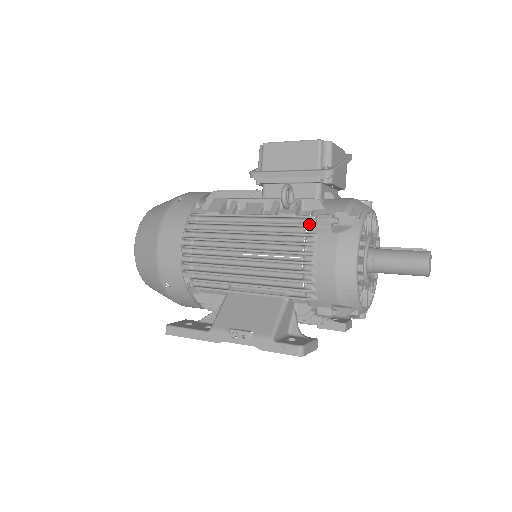
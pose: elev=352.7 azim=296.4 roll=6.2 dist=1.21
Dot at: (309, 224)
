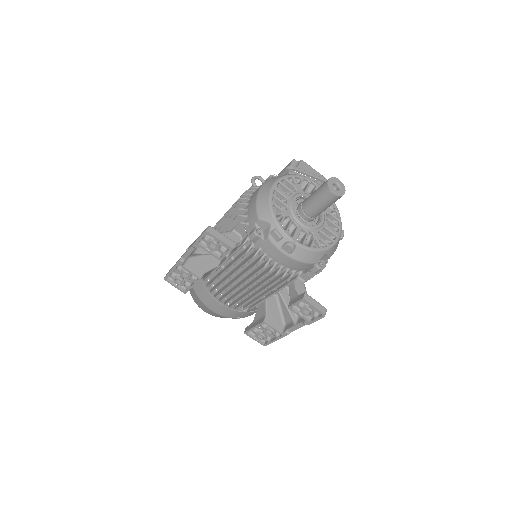
Dot at: occluded
